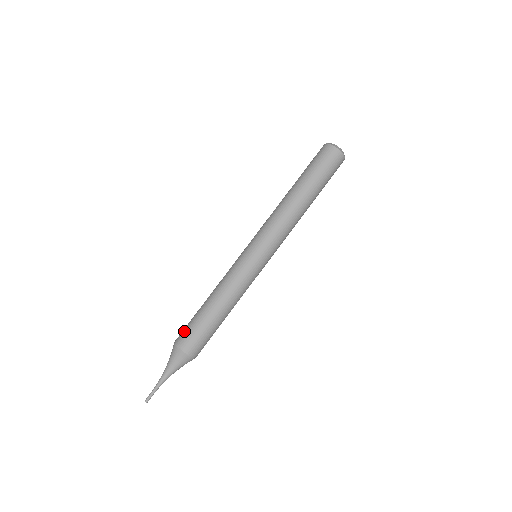
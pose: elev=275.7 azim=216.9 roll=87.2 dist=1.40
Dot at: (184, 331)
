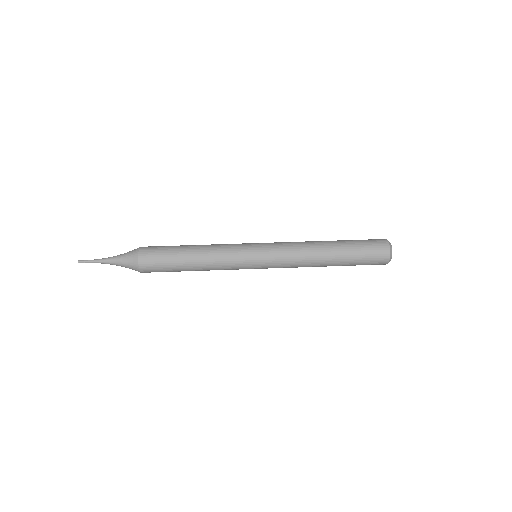
Dot at: (156, 246)
